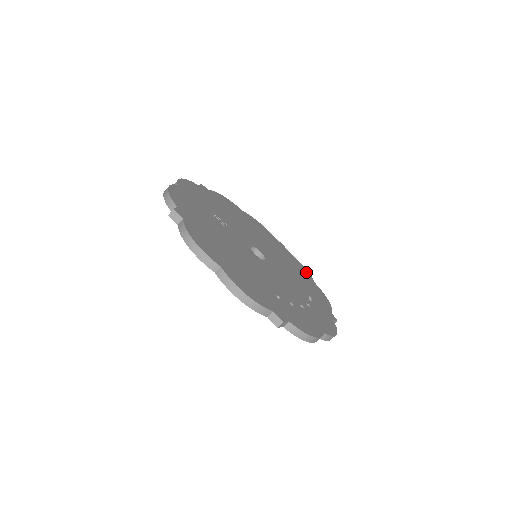
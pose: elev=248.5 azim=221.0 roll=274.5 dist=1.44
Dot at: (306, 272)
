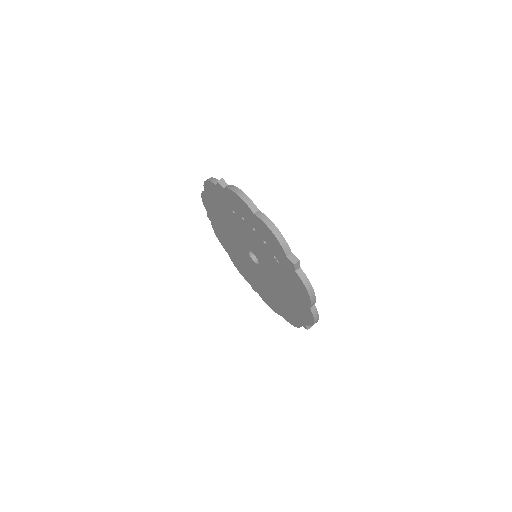
Dot at: occluded
